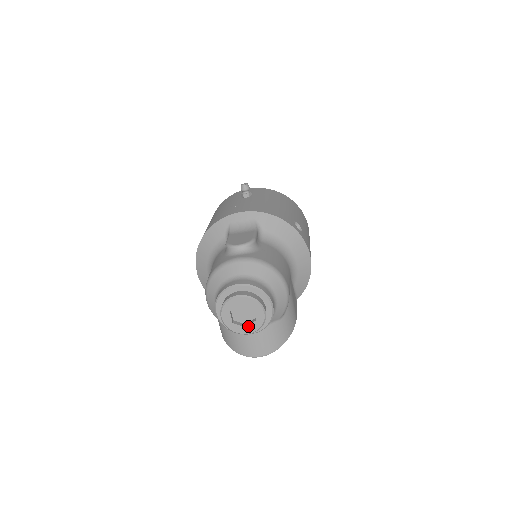
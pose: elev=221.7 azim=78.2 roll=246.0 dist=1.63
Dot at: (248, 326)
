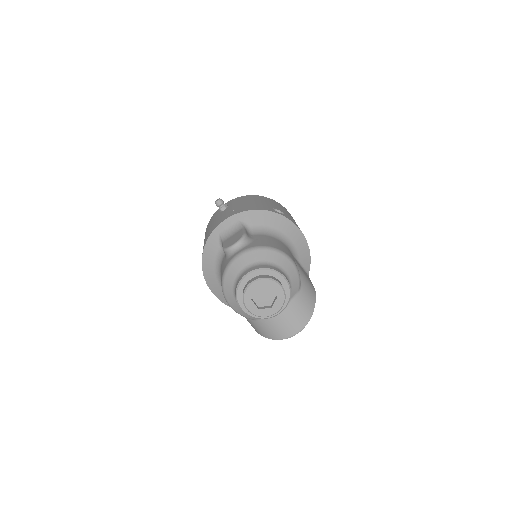
Dot at: (273, 306)
